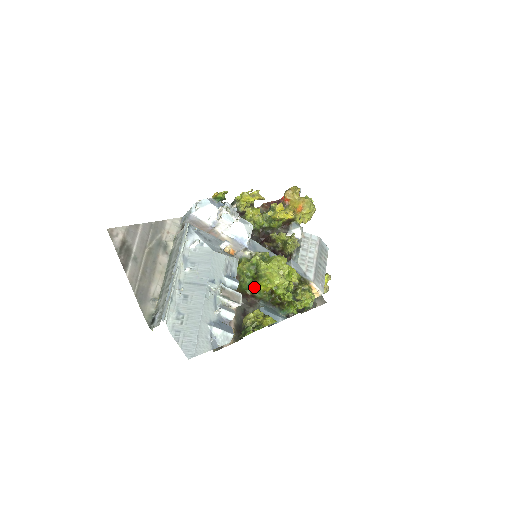
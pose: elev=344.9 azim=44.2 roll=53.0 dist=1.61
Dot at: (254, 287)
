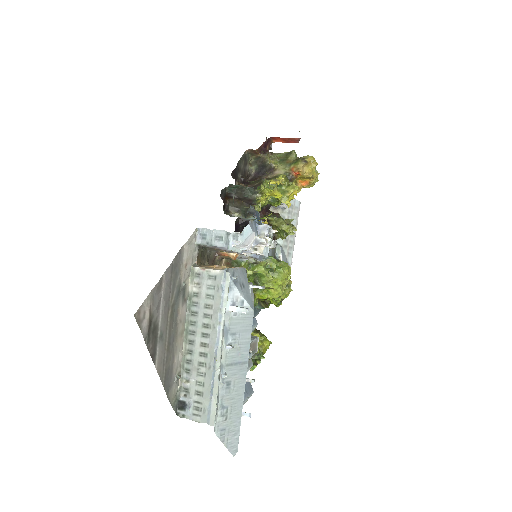
Dot at: occluded
